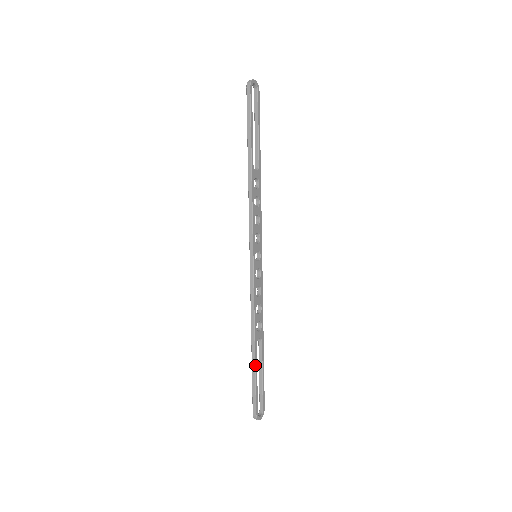
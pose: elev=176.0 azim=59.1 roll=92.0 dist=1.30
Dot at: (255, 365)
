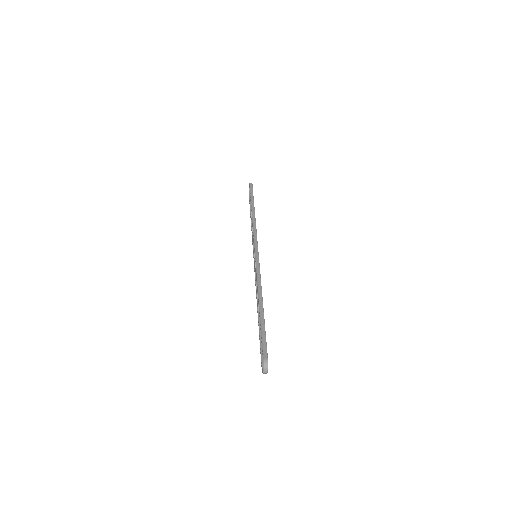
Dot at: occluded
